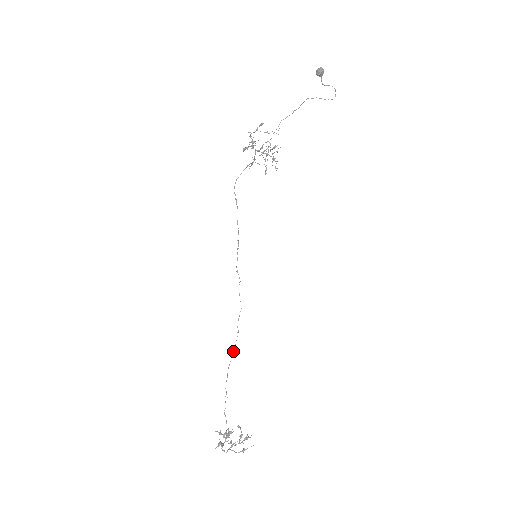
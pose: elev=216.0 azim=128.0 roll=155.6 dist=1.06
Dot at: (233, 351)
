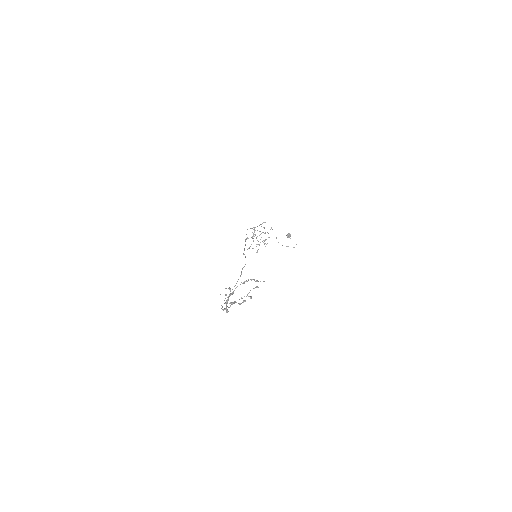
Dot at: occluded
